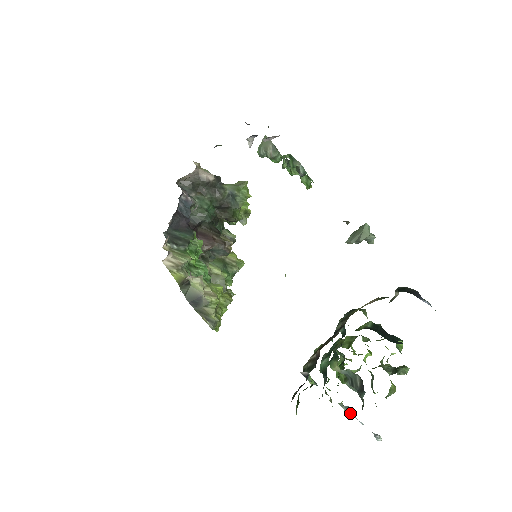
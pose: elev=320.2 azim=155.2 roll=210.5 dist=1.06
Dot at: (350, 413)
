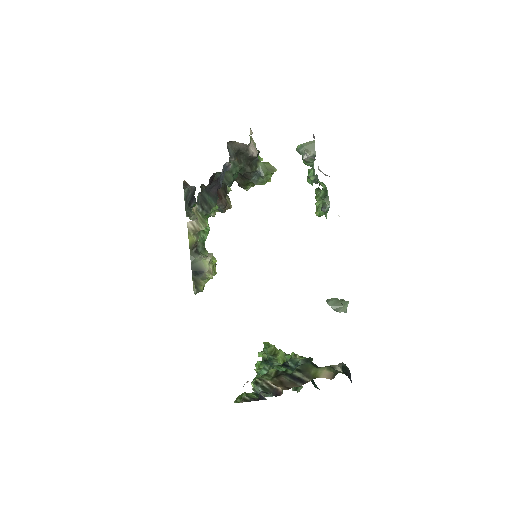
Dot at: occluded
